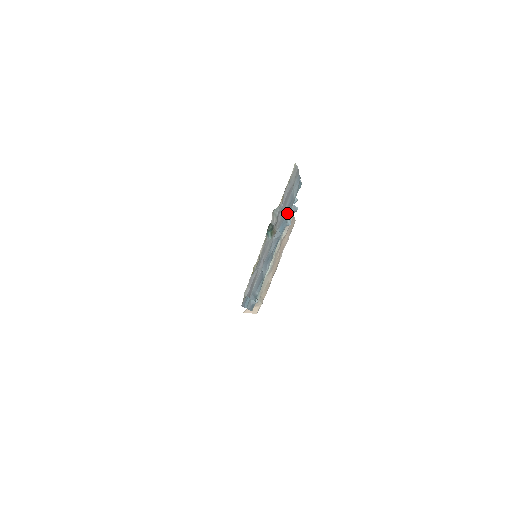
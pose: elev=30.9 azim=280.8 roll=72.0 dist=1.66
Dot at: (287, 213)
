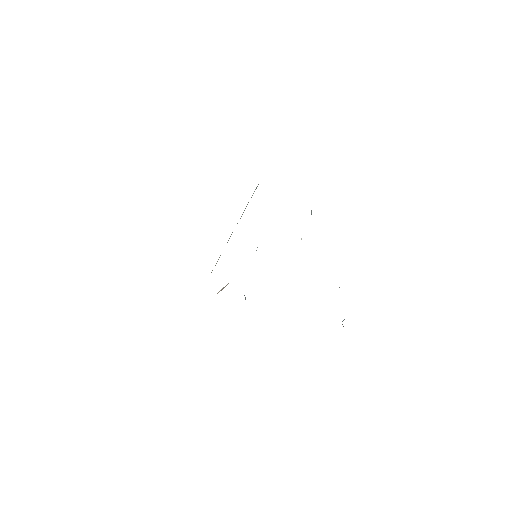
Dot at: occluded
